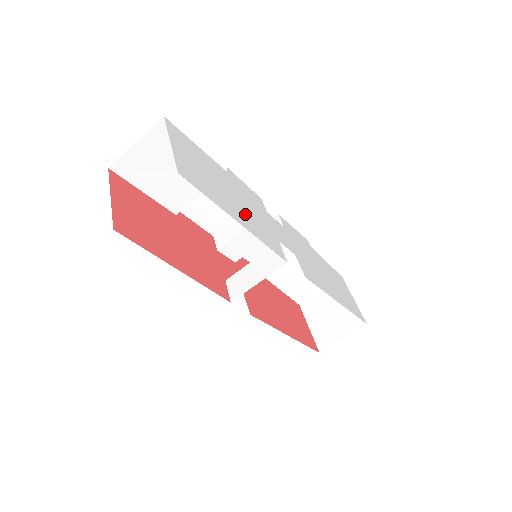
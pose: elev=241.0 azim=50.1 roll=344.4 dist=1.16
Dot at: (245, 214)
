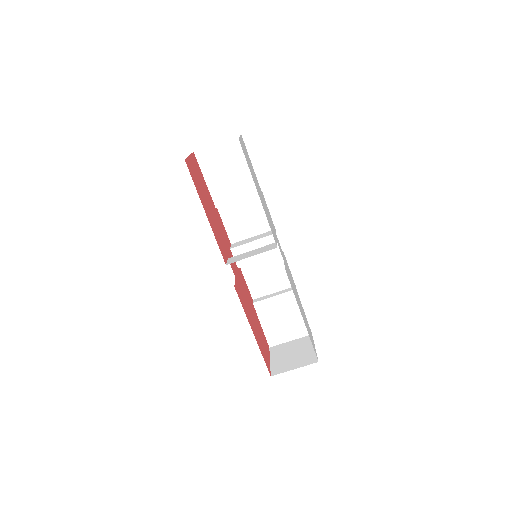
Dot at: (263, 204)
